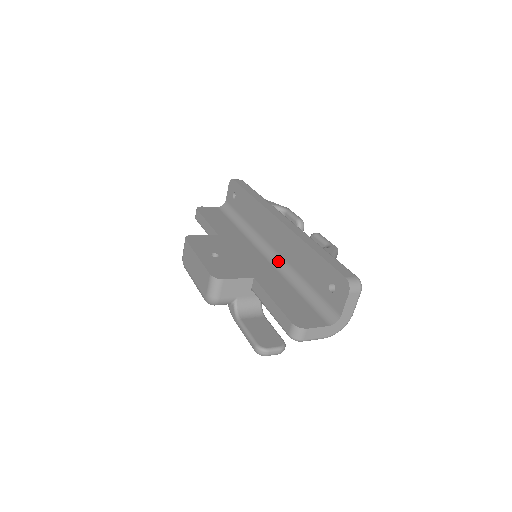
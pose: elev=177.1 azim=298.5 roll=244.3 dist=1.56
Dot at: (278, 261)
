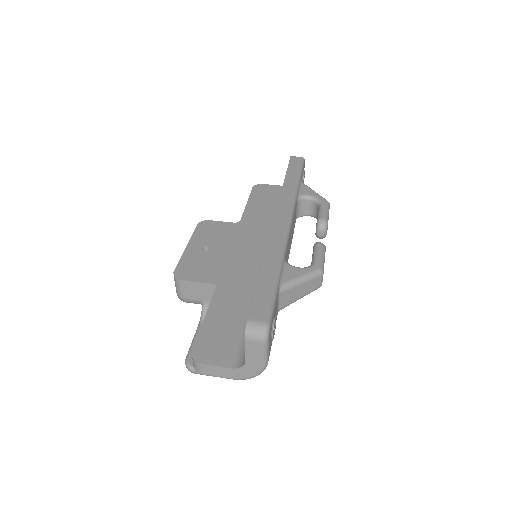
Dot at: occluded
